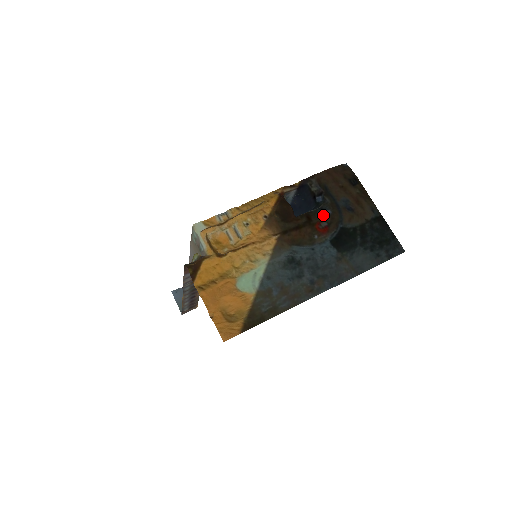
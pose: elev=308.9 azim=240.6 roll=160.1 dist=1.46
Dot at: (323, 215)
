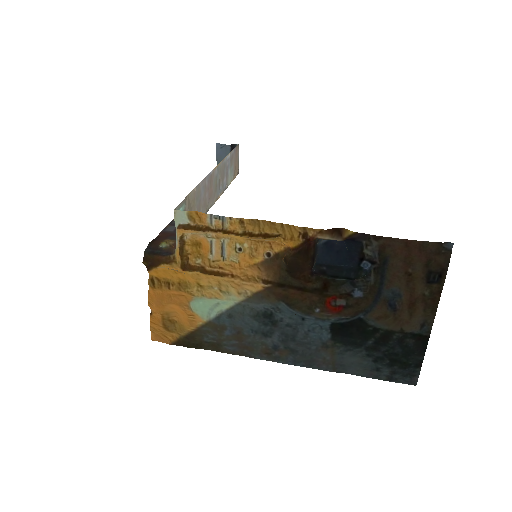
Dot at: (349, 292)
